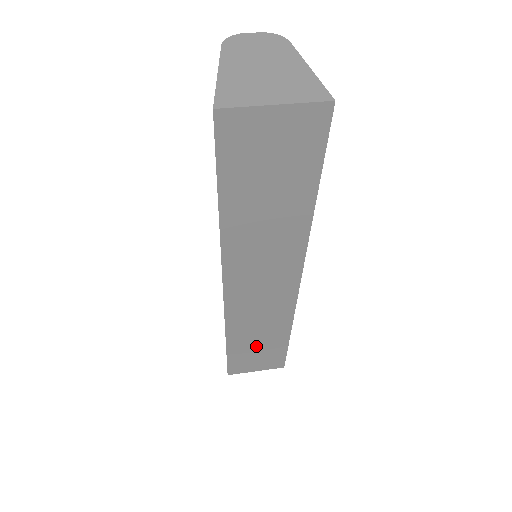
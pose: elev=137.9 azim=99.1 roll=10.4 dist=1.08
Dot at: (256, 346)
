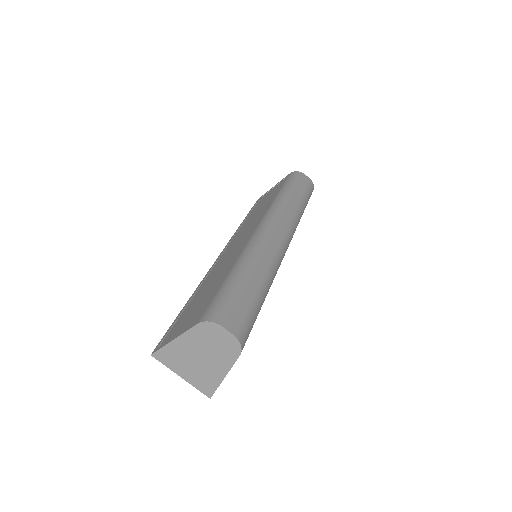
Dot at: occluded
